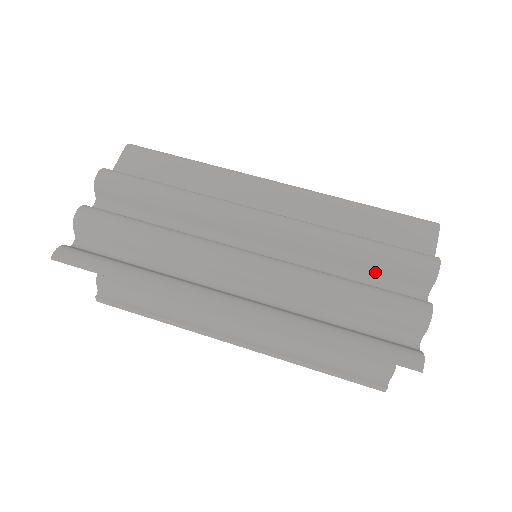
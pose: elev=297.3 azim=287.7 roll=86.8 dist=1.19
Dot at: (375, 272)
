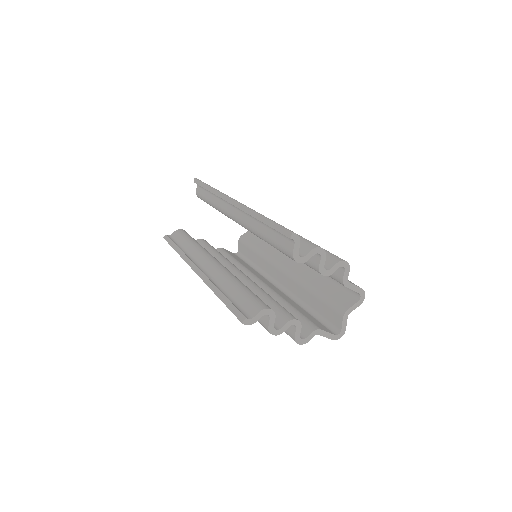
Dot at: occluded
